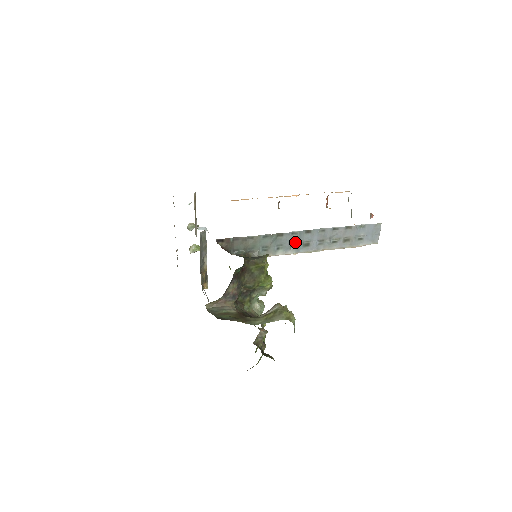
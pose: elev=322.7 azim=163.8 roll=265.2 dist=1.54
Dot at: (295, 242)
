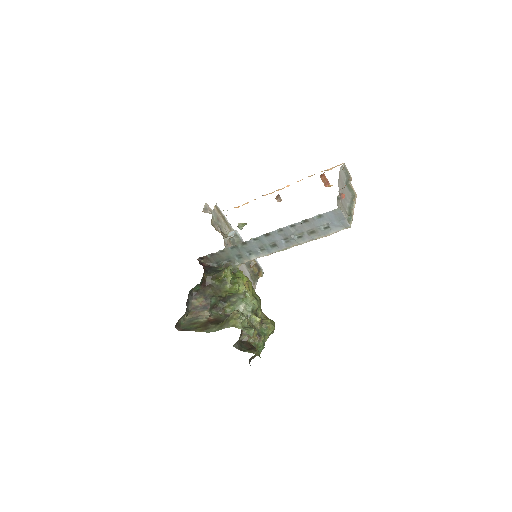
Dot at: (261, 246)
